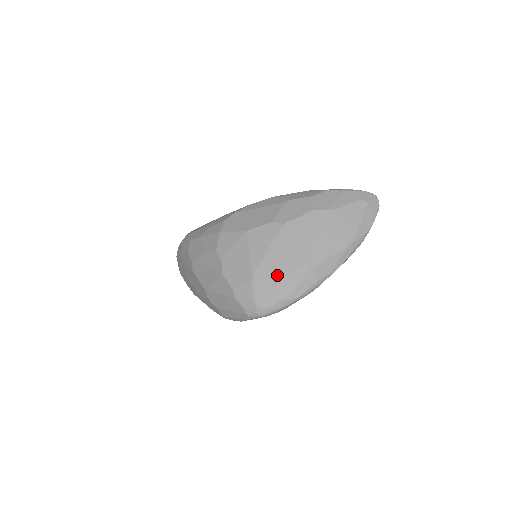
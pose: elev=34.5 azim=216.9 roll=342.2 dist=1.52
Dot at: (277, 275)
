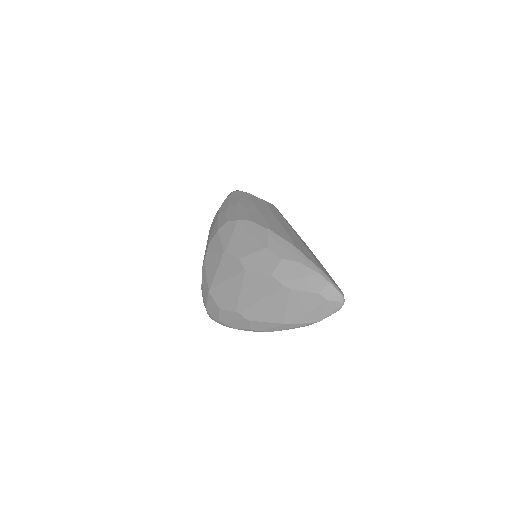
Dot at: (222, 304)
